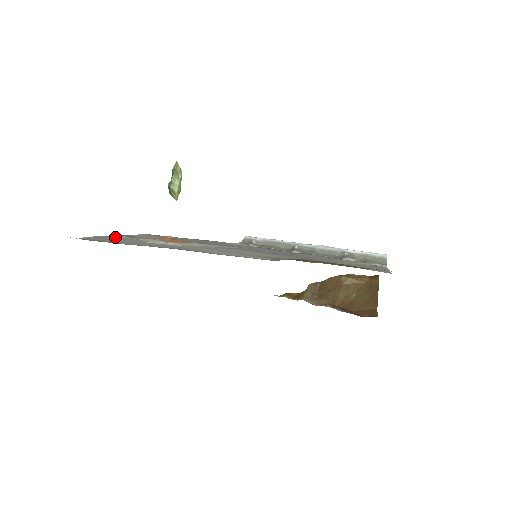
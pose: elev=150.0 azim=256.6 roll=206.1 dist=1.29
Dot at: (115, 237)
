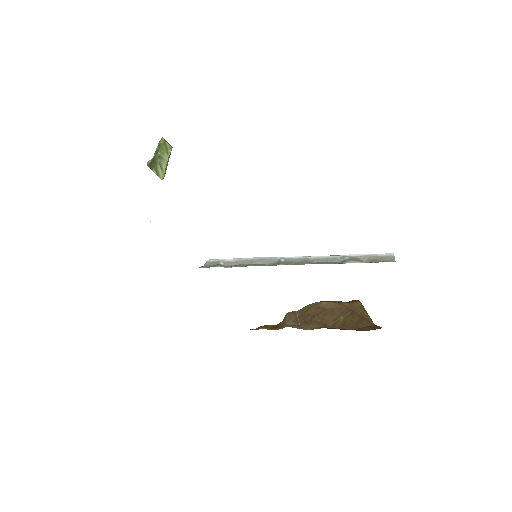
Dot at: occluded
